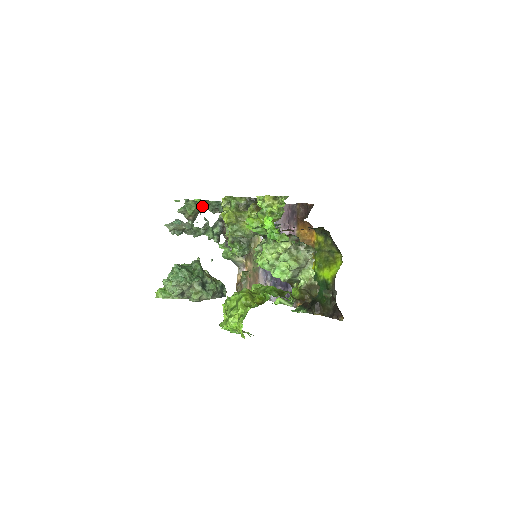
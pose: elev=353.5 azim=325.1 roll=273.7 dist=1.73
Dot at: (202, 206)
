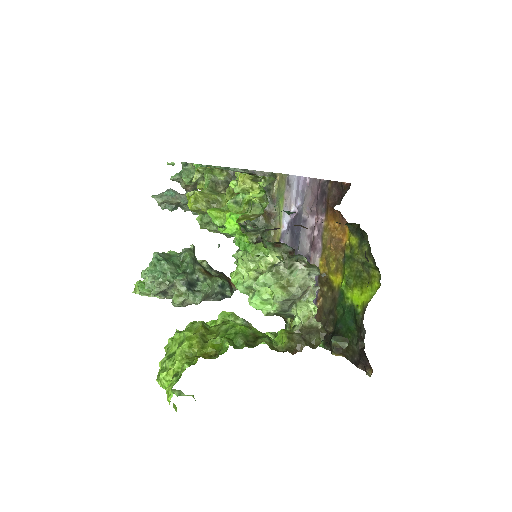
Dot at: occluded
